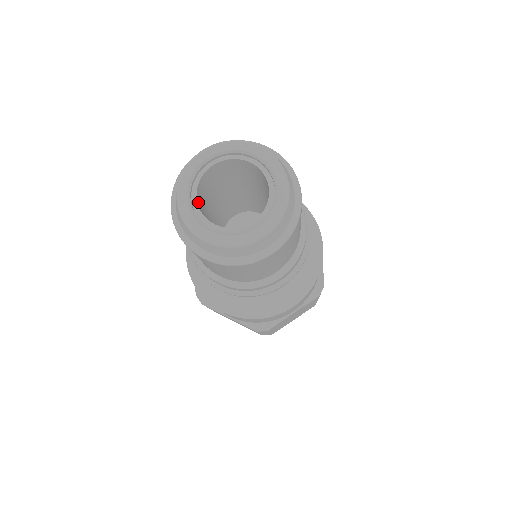
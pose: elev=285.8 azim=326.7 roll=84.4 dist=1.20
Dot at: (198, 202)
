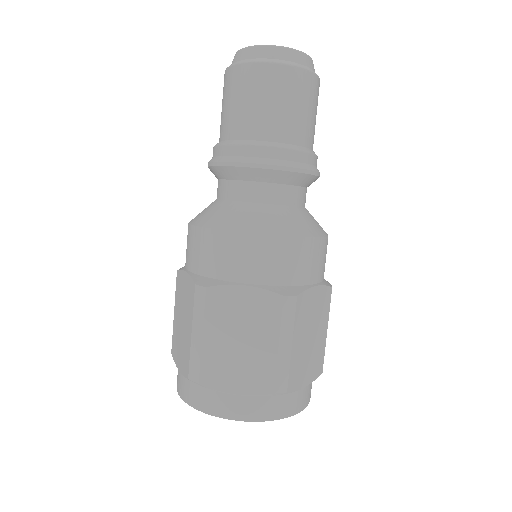
Dot at: occluded
